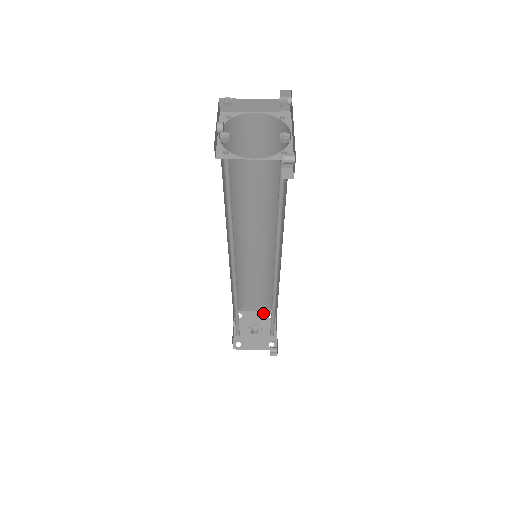
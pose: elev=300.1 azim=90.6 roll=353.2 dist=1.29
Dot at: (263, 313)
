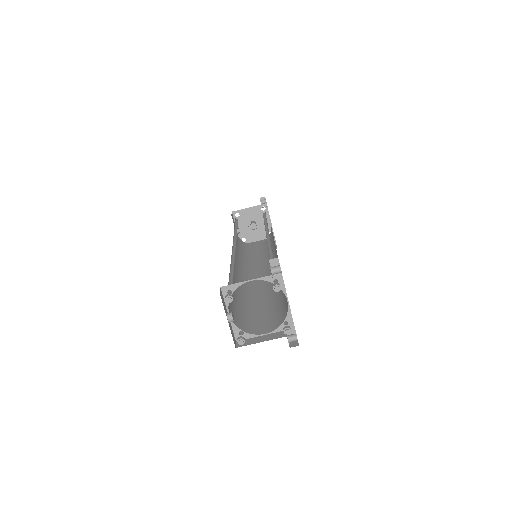
Dot at: (256, 208)
